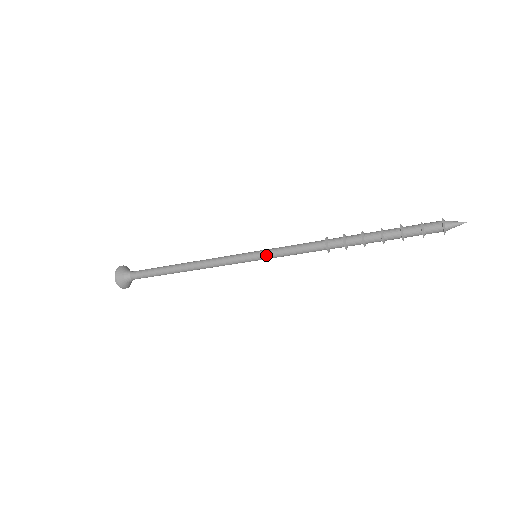
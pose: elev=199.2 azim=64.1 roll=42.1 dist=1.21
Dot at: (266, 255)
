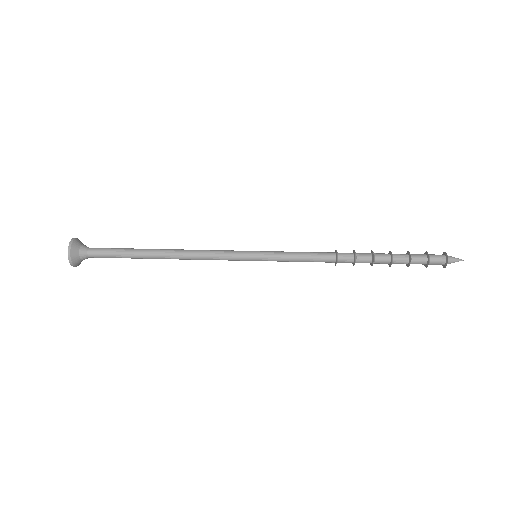
Dot at: (270, 259)
